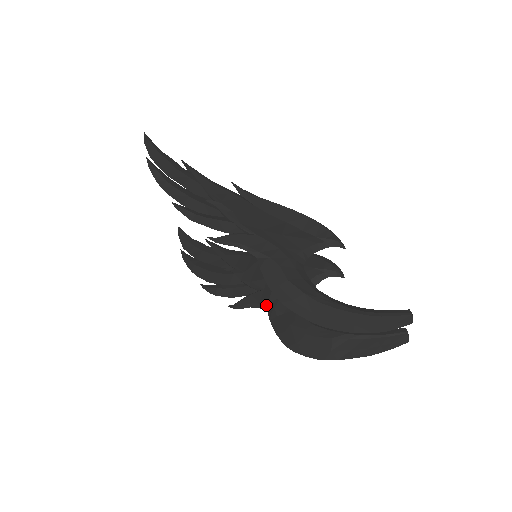
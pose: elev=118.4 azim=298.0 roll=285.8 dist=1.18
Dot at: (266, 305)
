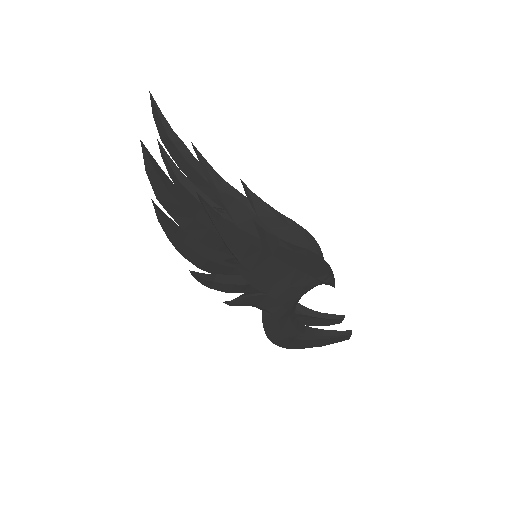
Dot at: occluded
